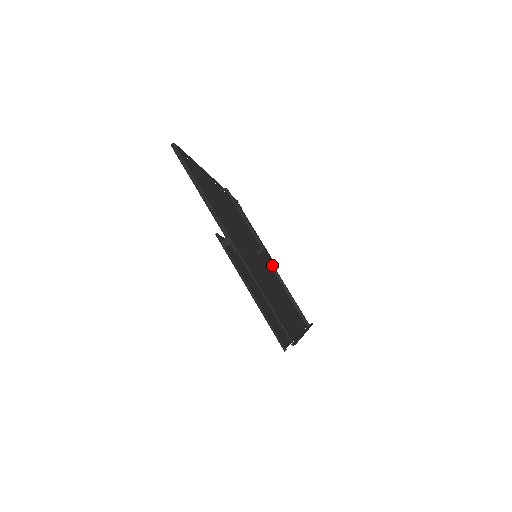
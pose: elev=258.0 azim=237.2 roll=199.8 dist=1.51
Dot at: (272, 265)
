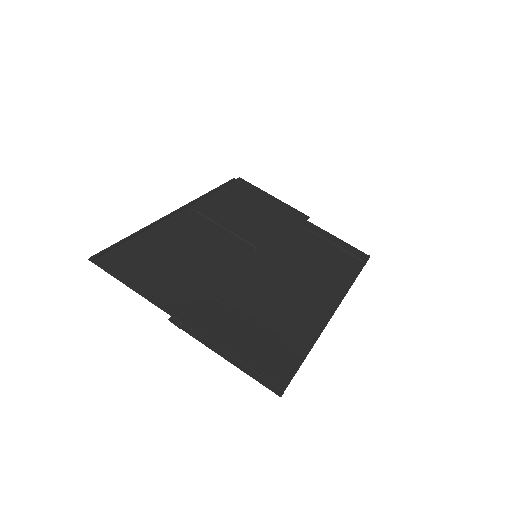
Dot at: (293, 230)
